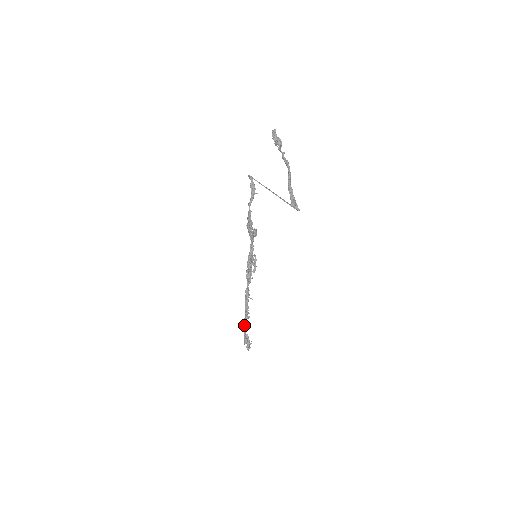
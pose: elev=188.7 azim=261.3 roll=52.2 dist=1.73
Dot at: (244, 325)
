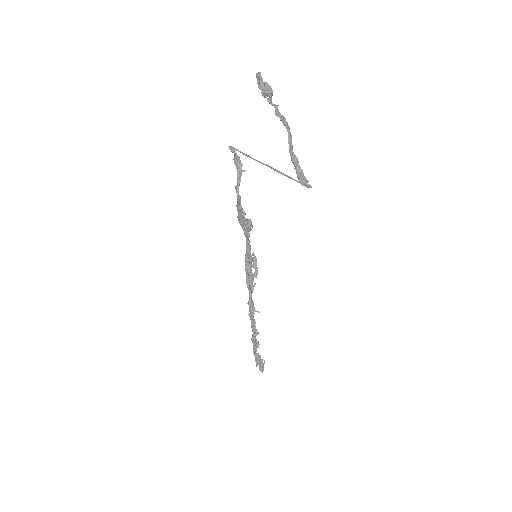
Dot at: (253, 344)
